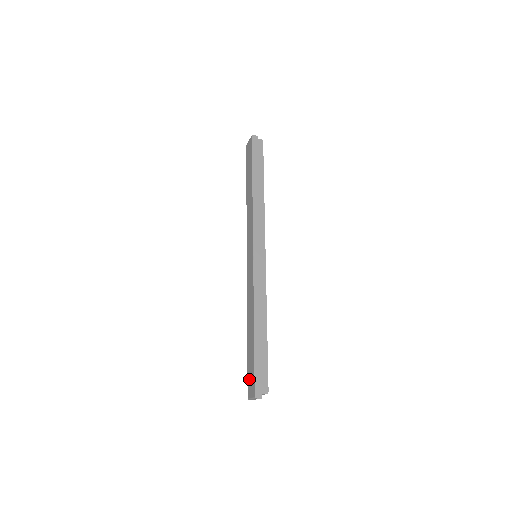
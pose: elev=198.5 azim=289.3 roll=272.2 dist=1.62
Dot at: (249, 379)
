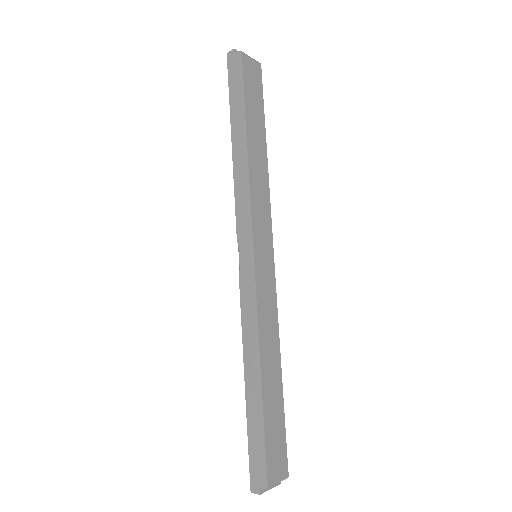
Dot at: occluded
